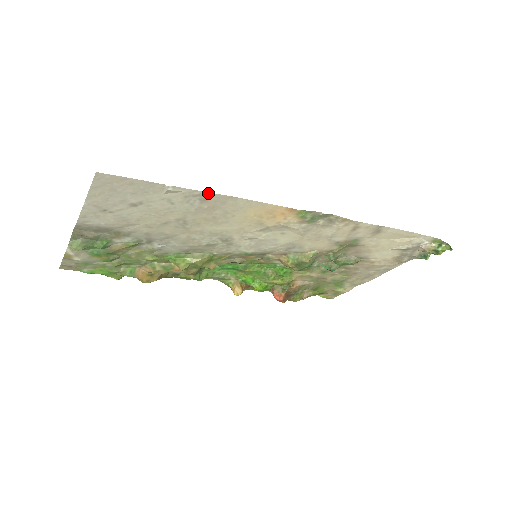
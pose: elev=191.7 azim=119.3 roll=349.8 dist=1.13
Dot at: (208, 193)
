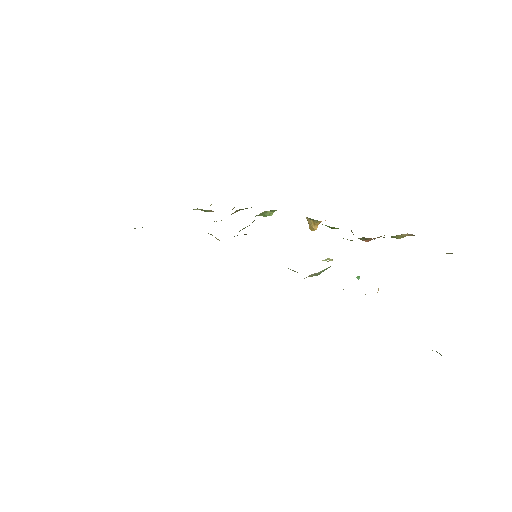
Dot at: occluded
